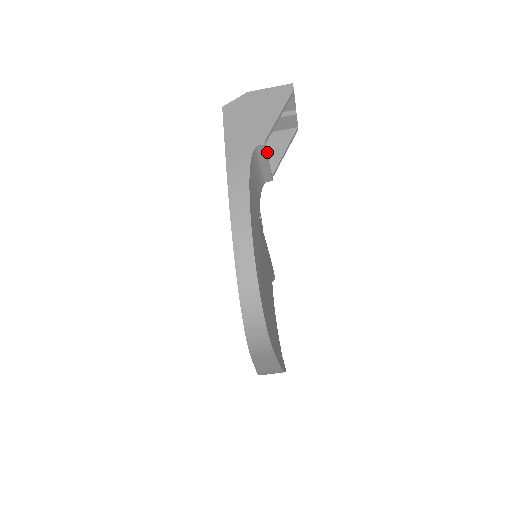
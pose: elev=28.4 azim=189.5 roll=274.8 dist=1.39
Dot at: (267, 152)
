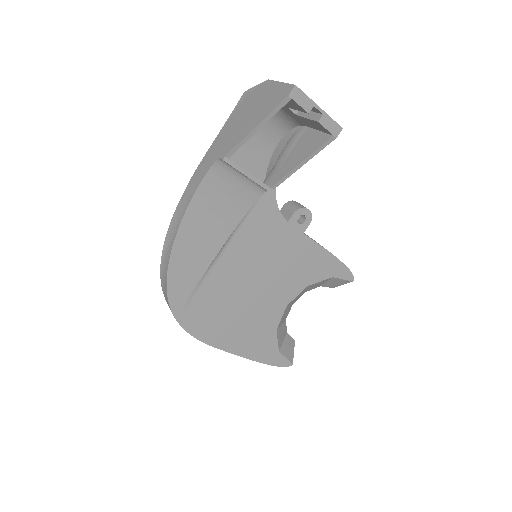
Dot at: (291, 155)
